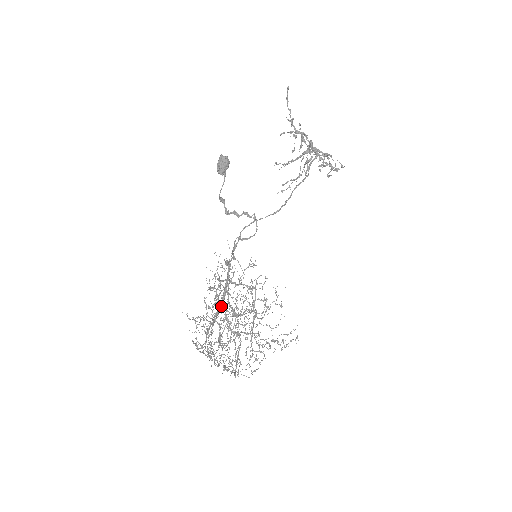
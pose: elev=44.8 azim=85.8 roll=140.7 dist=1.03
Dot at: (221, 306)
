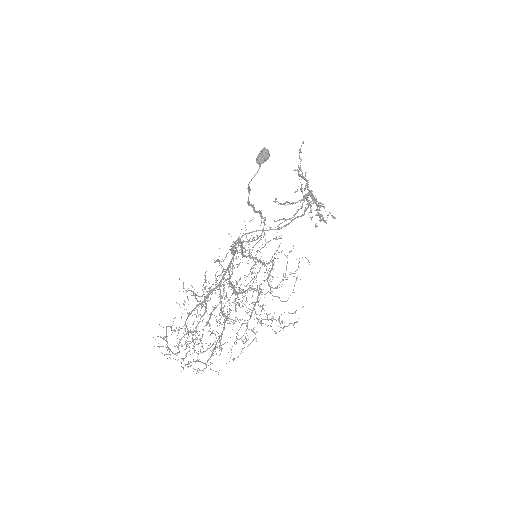
Dot at: (218, 286)
